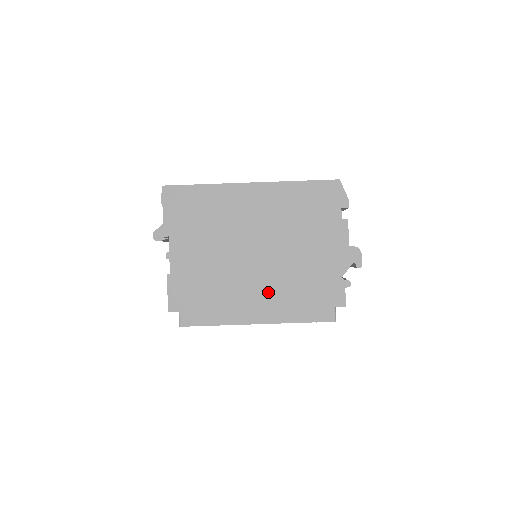
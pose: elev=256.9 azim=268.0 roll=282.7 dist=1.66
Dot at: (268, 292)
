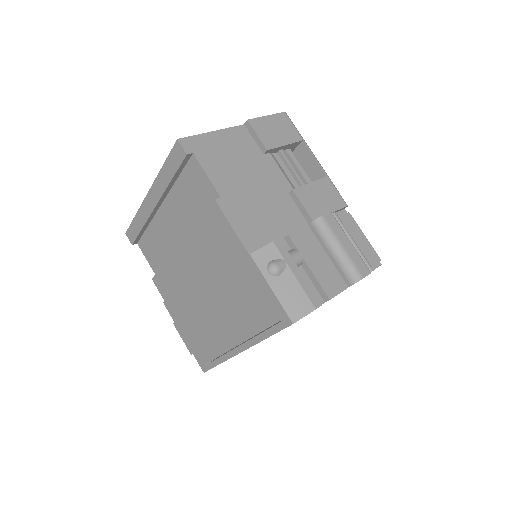
Dot at: occluded
